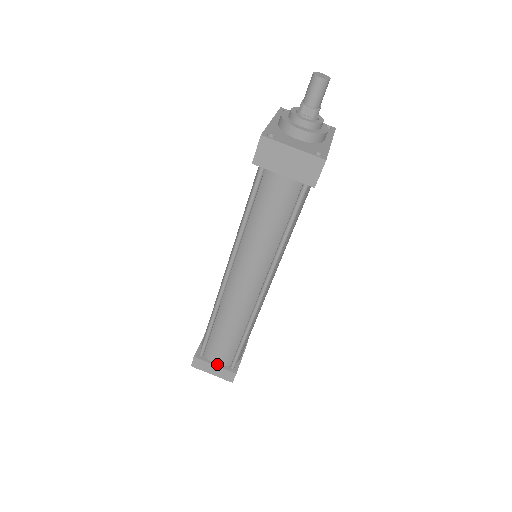
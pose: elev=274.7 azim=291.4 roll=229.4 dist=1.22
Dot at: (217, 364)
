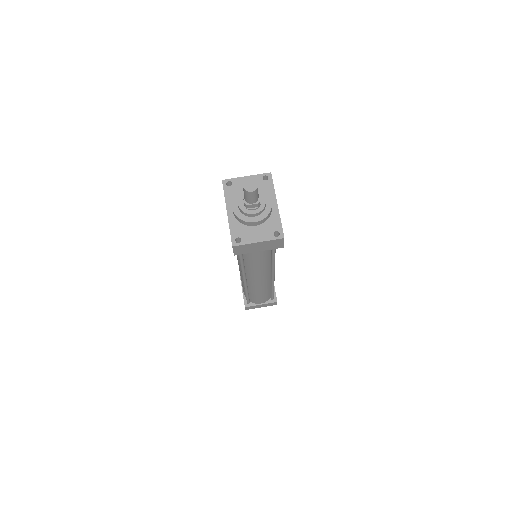
Dot at: (262, 303)
